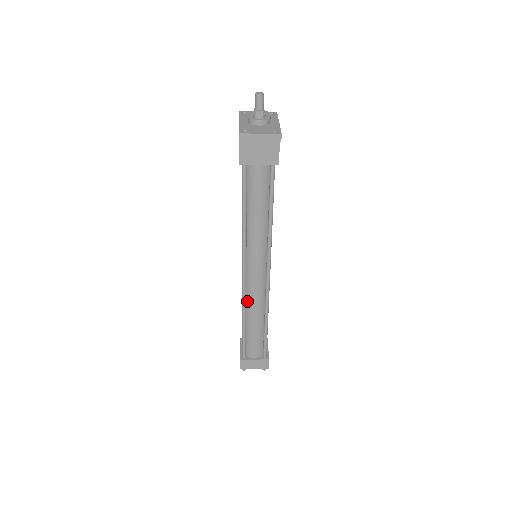
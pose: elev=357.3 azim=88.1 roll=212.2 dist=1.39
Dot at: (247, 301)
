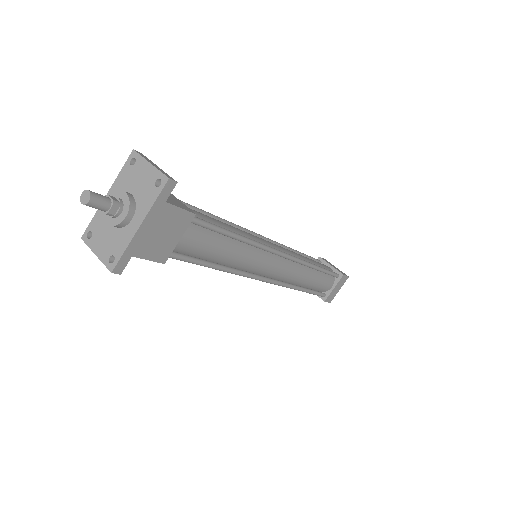
Dot at: occluded
